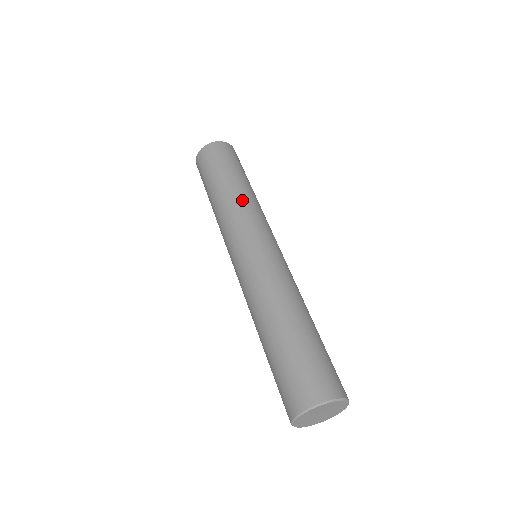
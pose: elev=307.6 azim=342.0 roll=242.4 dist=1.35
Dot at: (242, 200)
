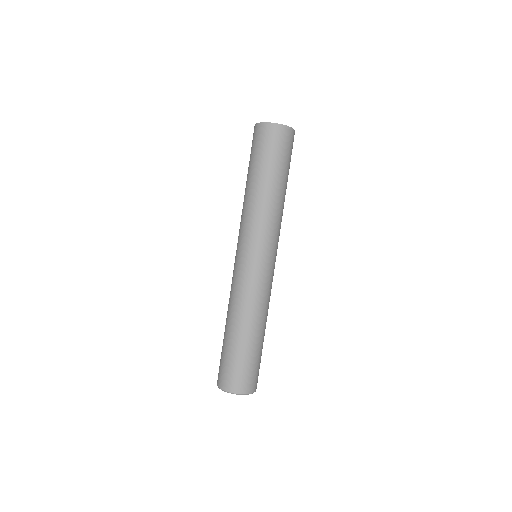
Dot at: (255, 208)
